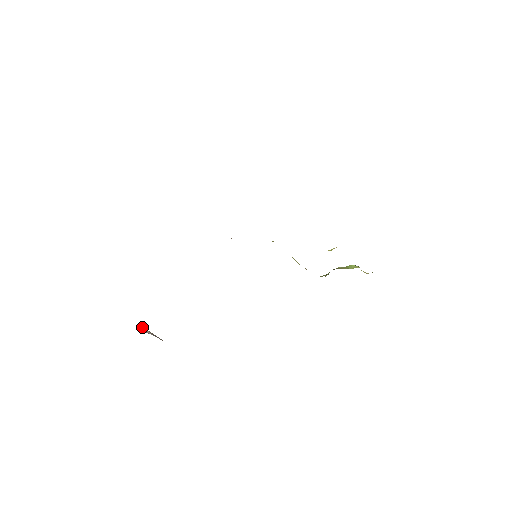
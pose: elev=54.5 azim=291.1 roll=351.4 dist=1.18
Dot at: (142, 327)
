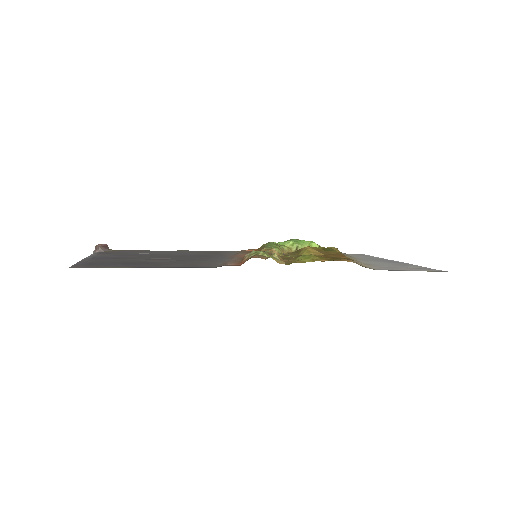
Dot at: (95, 246)
